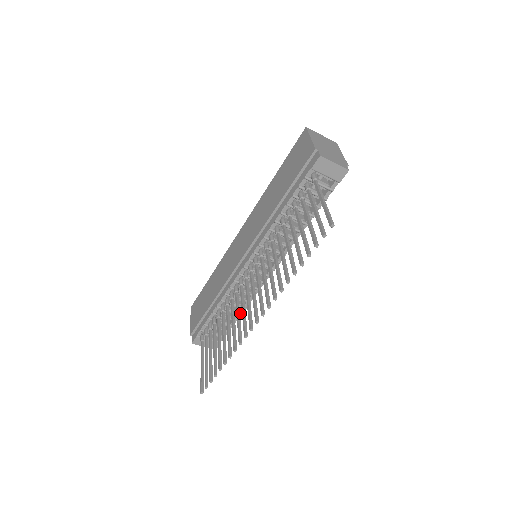
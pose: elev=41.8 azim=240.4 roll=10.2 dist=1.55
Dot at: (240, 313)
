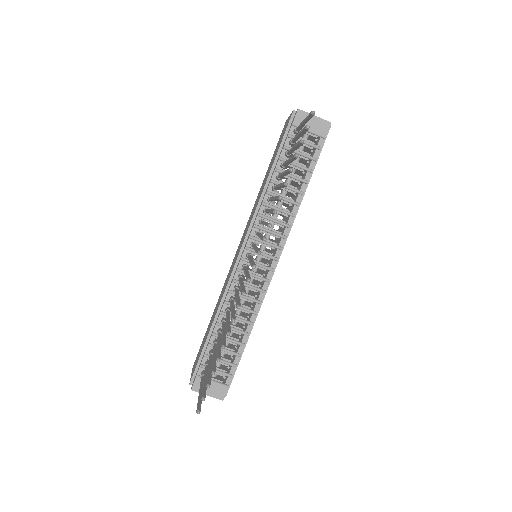
Dot at: (246, 332)
